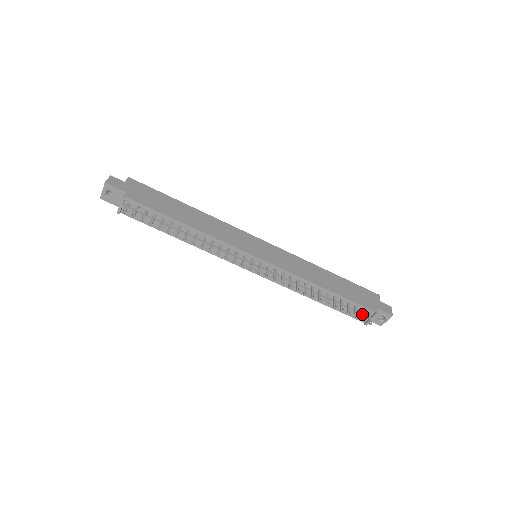
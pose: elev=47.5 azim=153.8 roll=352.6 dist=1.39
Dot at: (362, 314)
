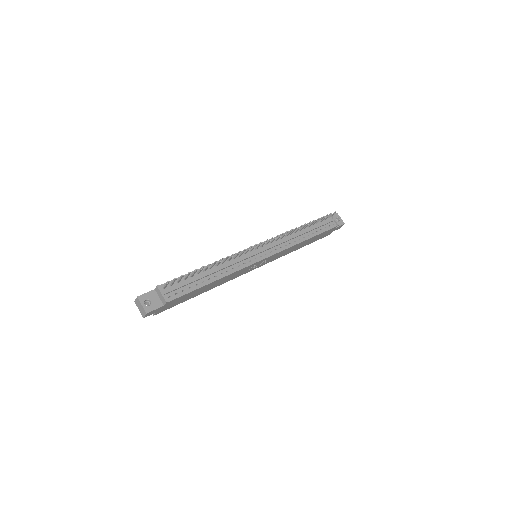
Dot at: (327, 216)
